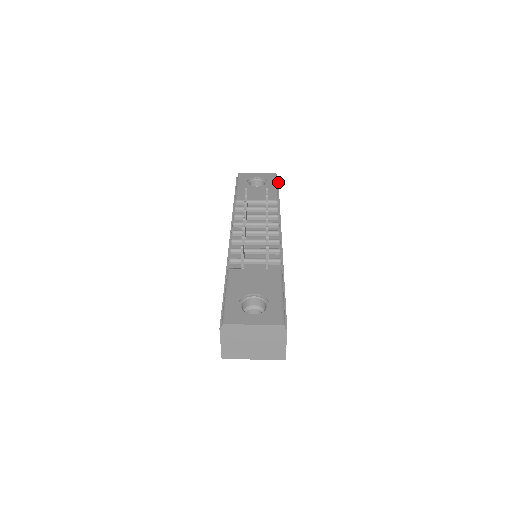
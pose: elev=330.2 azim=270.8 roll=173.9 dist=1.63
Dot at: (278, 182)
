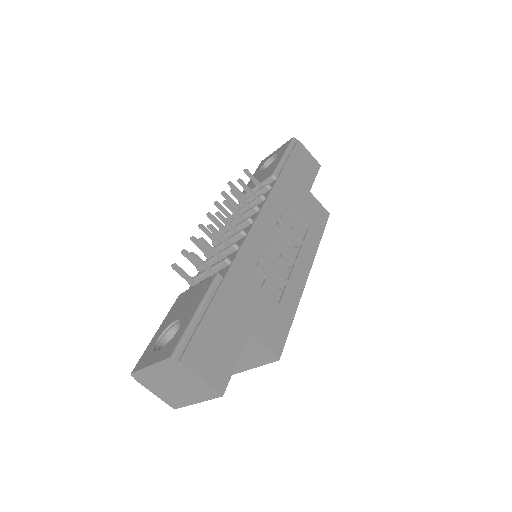
Dot at: (294, 147)
